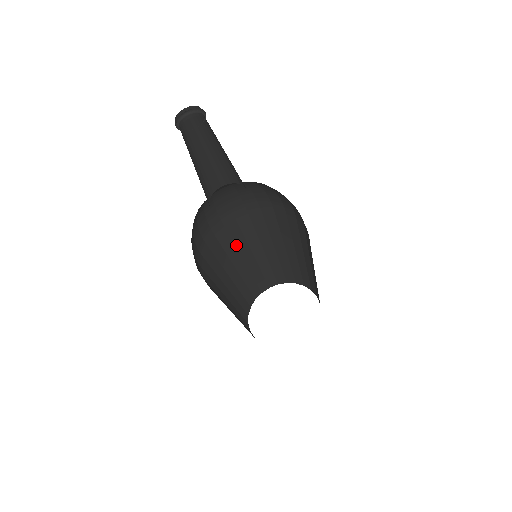
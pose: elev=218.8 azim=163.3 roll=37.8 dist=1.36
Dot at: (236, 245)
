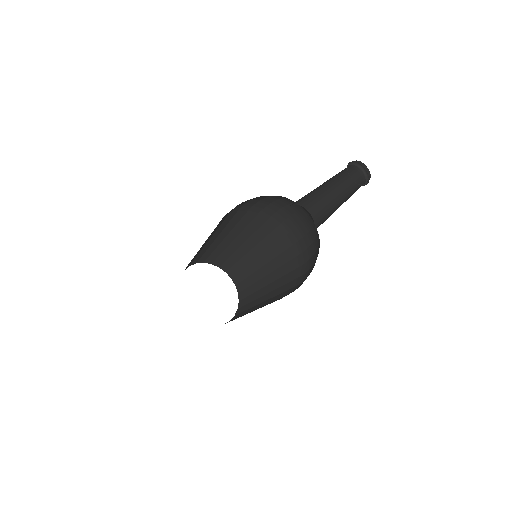
Dot at: occluded
